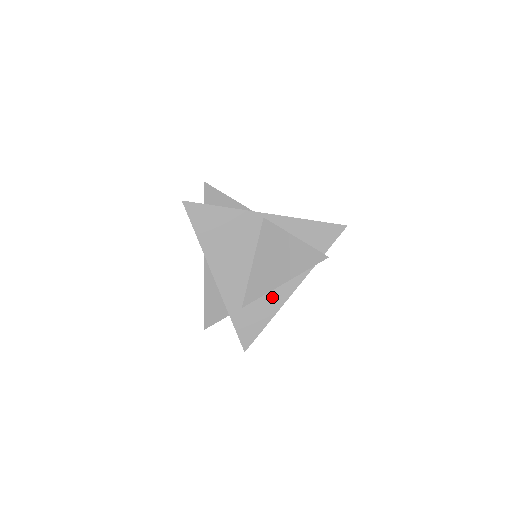
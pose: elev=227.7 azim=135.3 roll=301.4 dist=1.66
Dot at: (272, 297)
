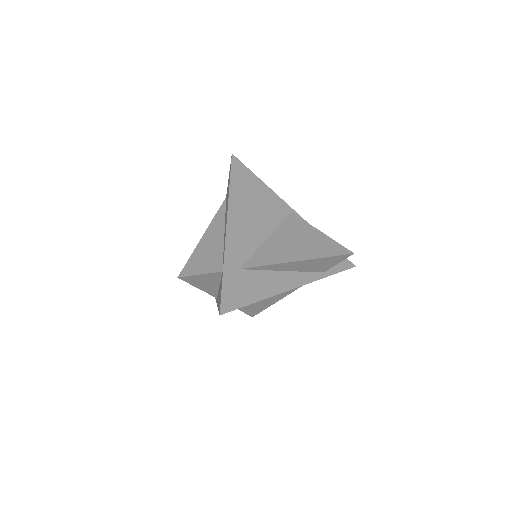
Dot at: (272, 279)
